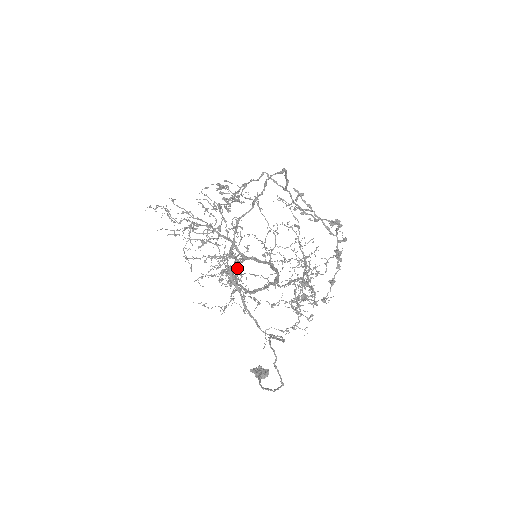
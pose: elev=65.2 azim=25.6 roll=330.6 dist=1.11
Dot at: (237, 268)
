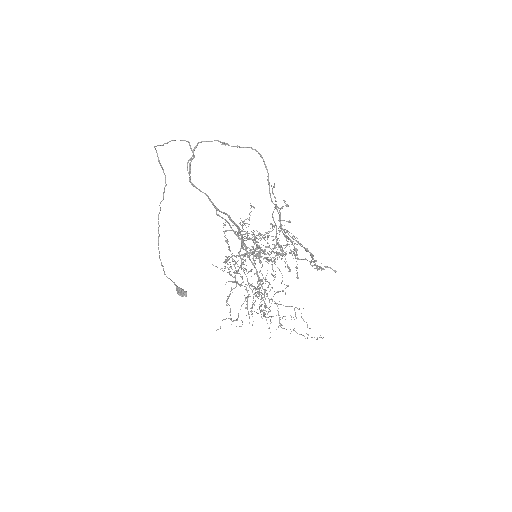
Dot at: (190, 158)
